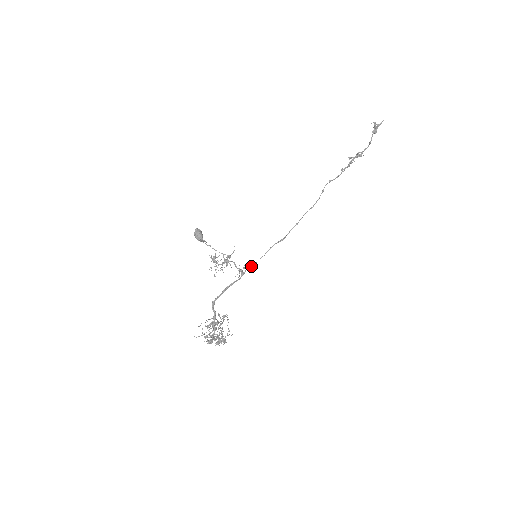
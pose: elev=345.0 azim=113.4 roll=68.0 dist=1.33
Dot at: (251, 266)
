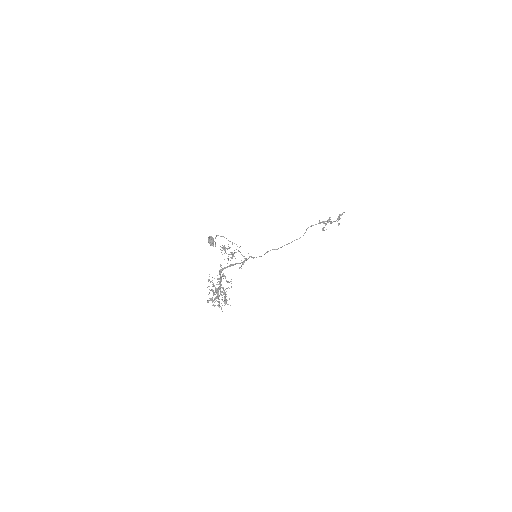
Dot at: (253, 257)
